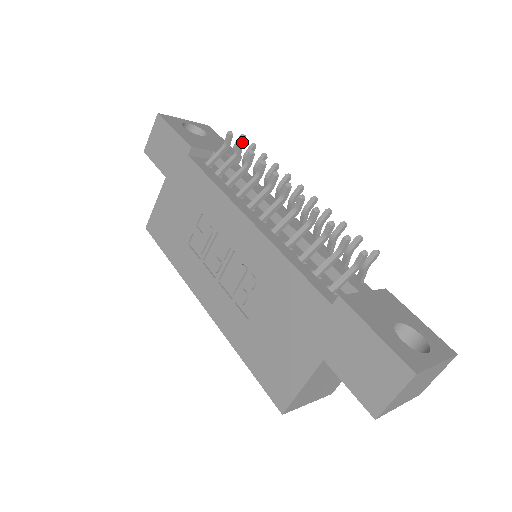
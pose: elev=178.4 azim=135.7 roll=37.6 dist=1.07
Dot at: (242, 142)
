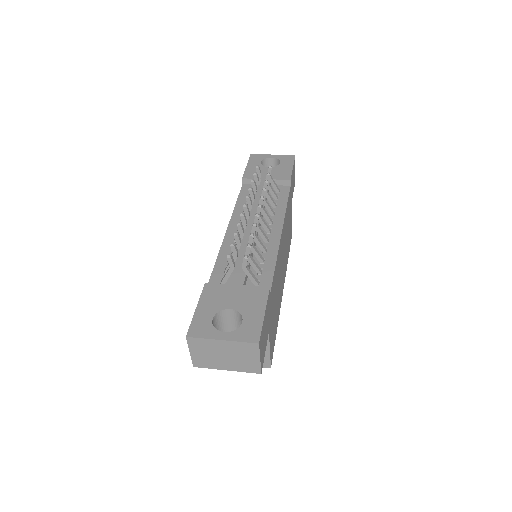
Dot at: (255, 173)
